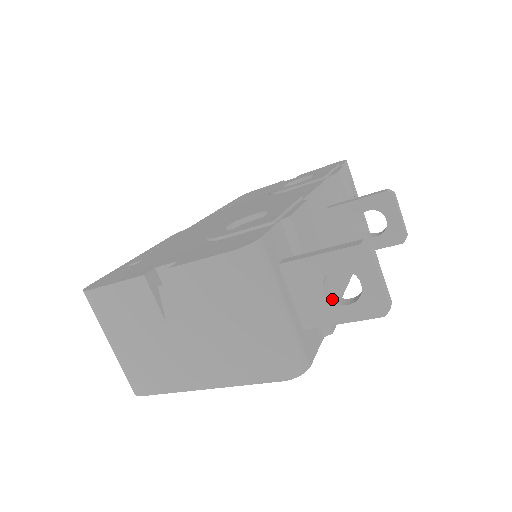
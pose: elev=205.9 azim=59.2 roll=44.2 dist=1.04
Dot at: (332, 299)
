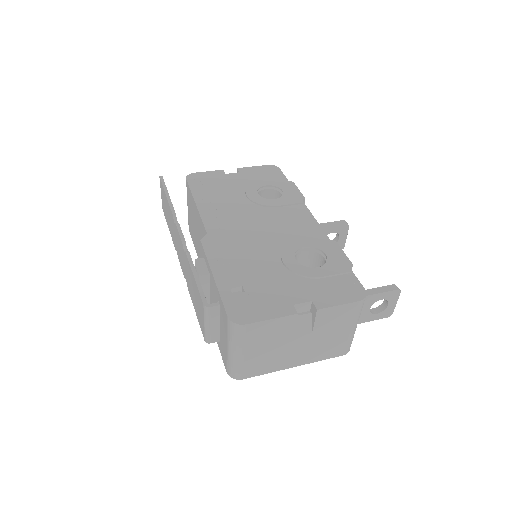
Dot at: (370, 311)
